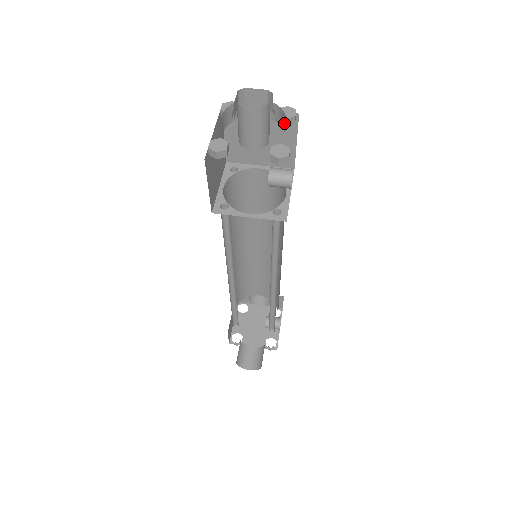
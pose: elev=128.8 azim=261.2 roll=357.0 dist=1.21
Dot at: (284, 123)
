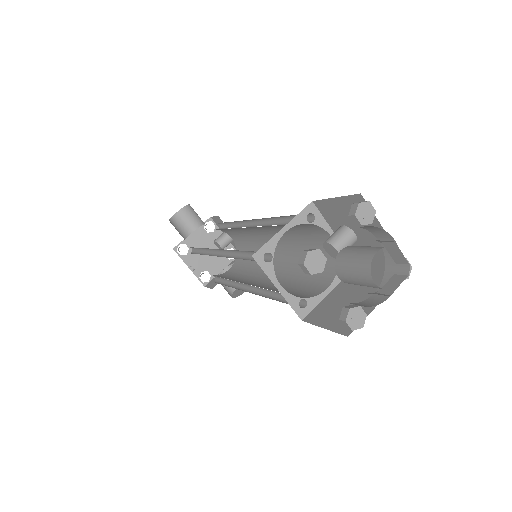
Dot at: (377, 232)
